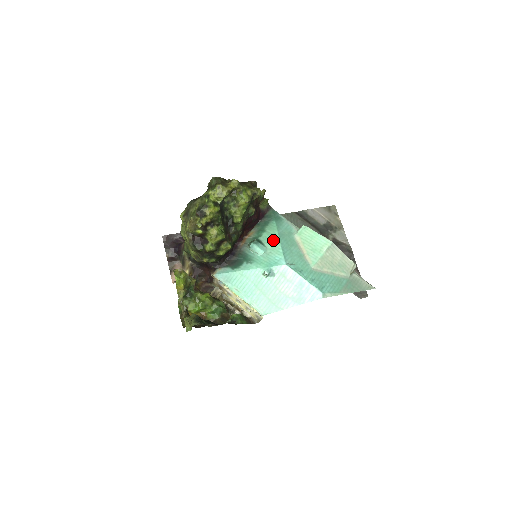
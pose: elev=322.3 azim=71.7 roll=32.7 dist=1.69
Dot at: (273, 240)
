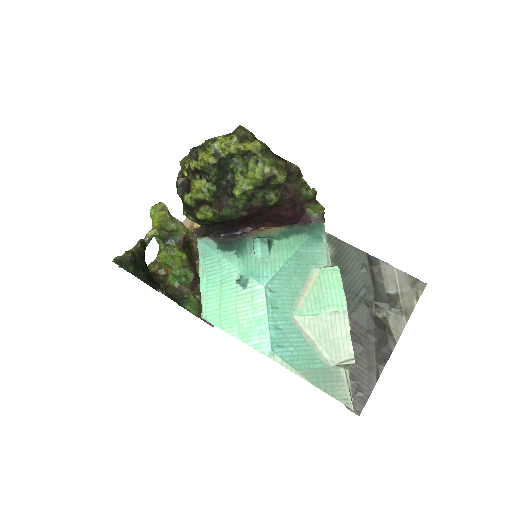
Dot at: (284, 253)
